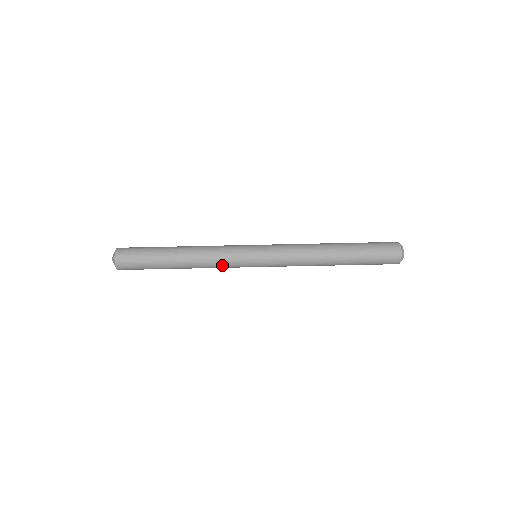
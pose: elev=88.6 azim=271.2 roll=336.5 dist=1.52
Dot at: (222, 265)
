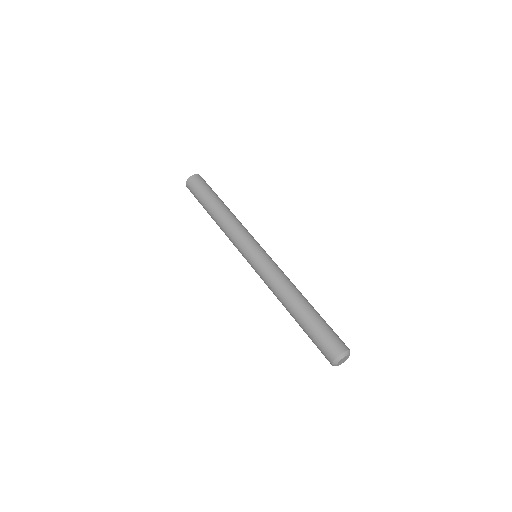
Dot at: (231, 241)
